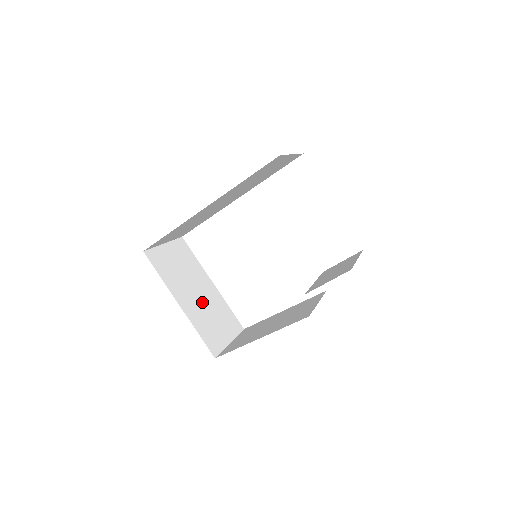
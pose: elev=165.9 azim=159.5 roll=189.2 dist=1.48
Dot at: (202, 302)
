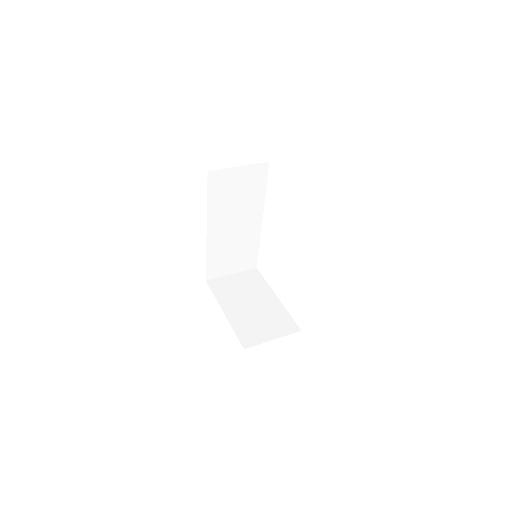
Dot at: (253, 310)
